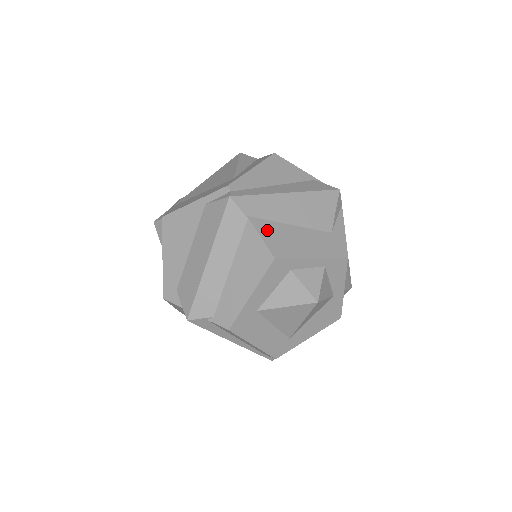
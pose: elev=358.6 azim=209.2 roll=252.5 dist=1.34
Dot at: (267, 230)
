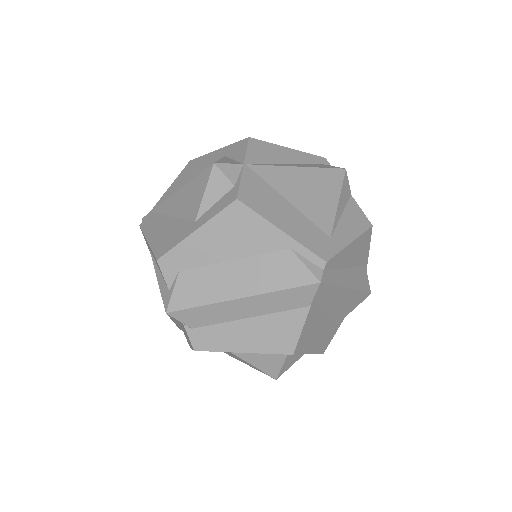
Dot at: (310, 322)
